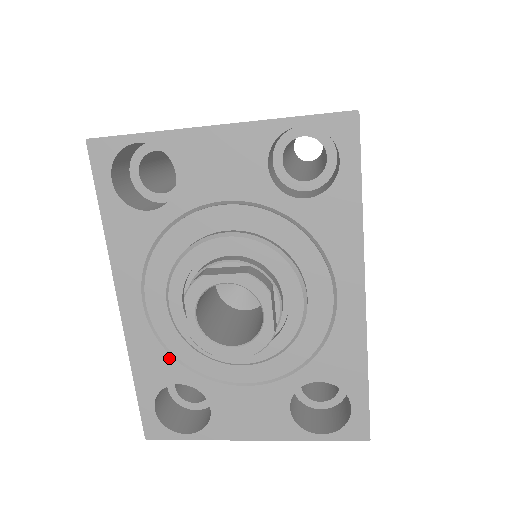
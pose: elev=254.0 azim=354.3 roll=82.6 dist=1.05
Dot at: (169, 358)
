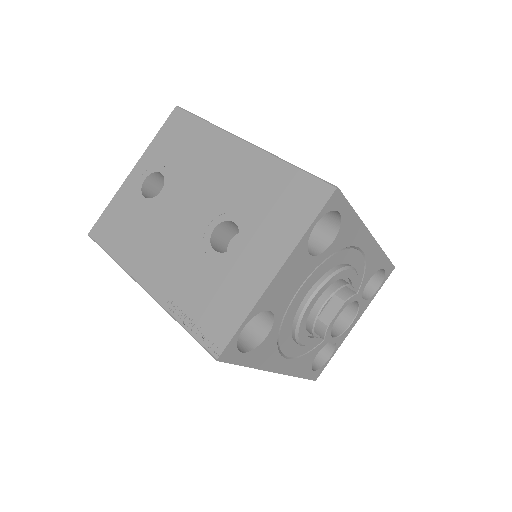
Dot at: (309, 354)
